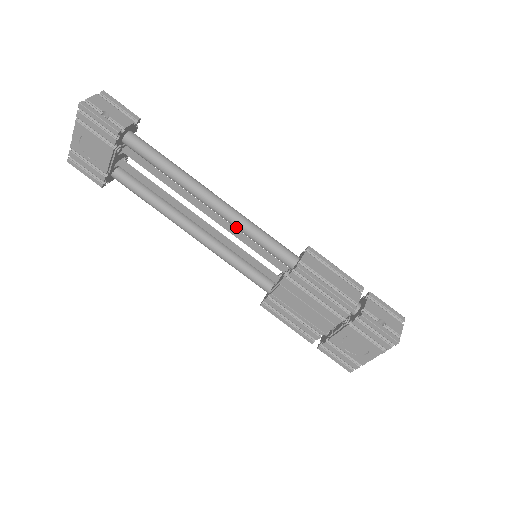
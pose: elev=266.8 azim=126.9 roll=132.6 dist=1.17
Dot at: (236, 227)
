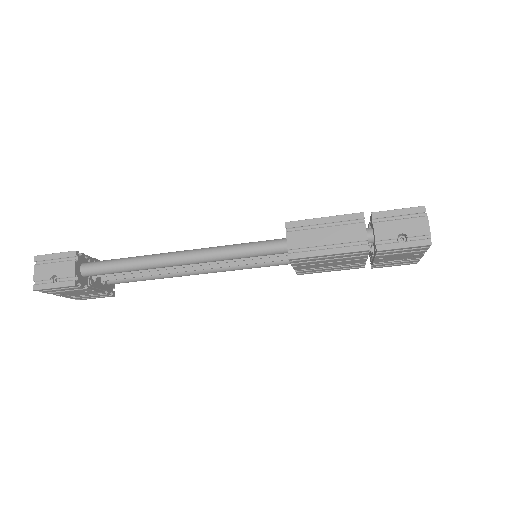
Dot at: occluded
